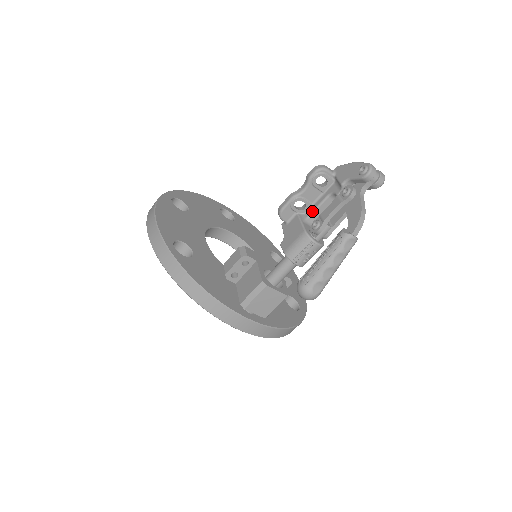
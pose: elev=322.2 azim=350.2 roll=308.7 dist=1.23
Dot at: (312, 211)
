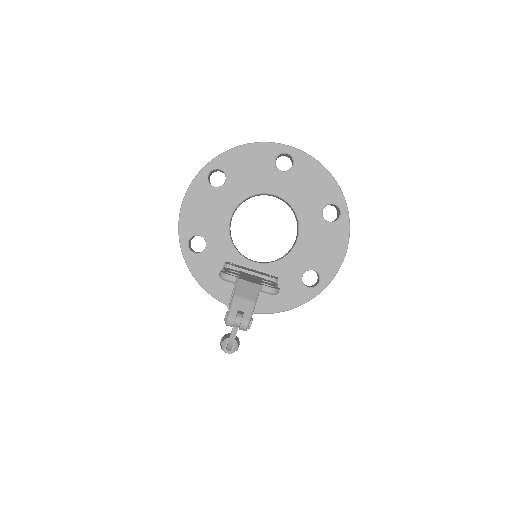
Dot at: occluded
